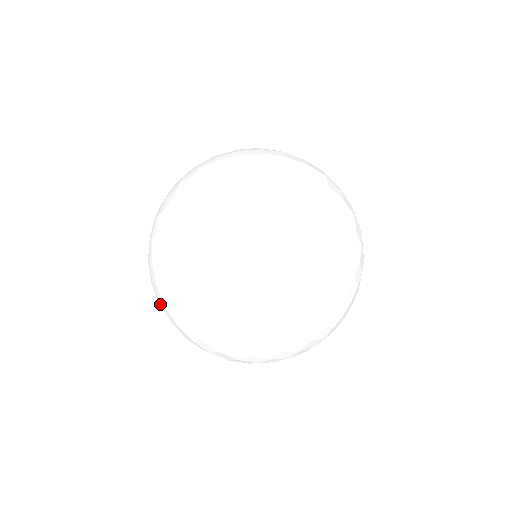
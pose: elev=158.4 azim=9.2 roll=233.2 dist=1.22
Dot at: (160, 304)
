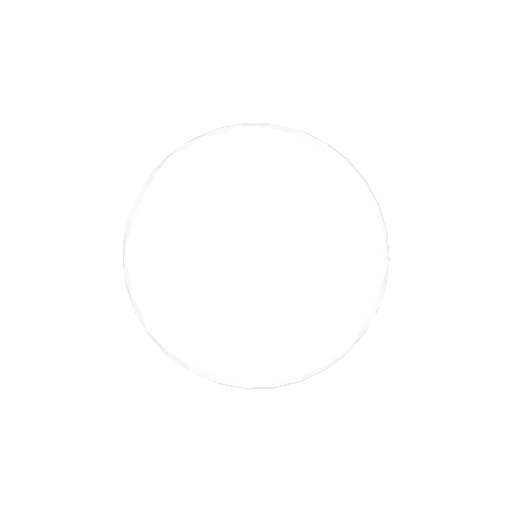
Dot at: occluded
